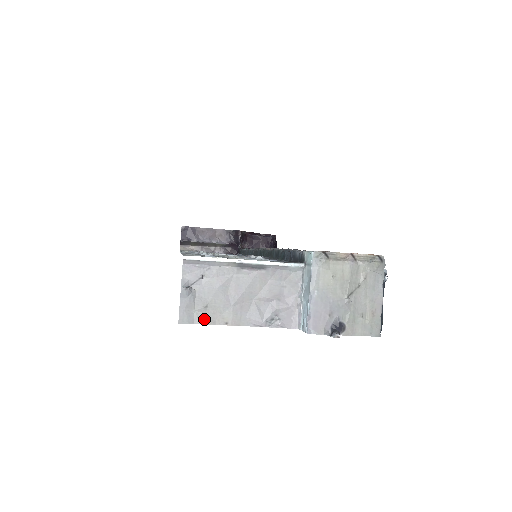
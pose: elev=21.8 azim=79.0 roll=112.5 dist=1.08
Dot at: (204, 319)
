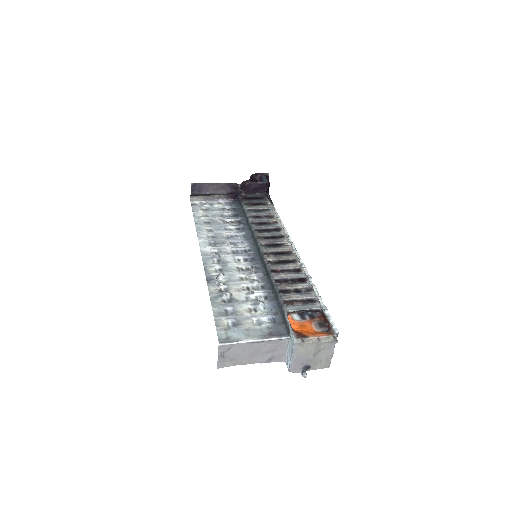
Dot at: (231, 364)
